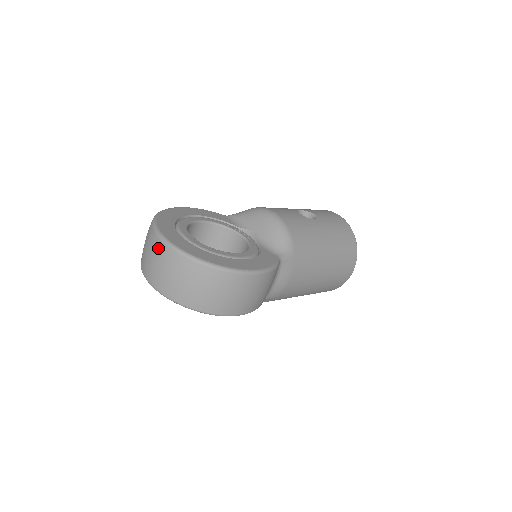
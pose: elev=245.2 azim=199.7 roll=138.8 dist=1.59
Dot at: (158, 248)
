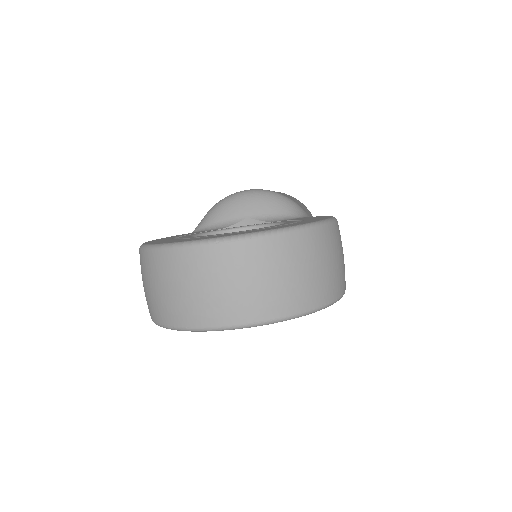
Dot at: (221, 259)
